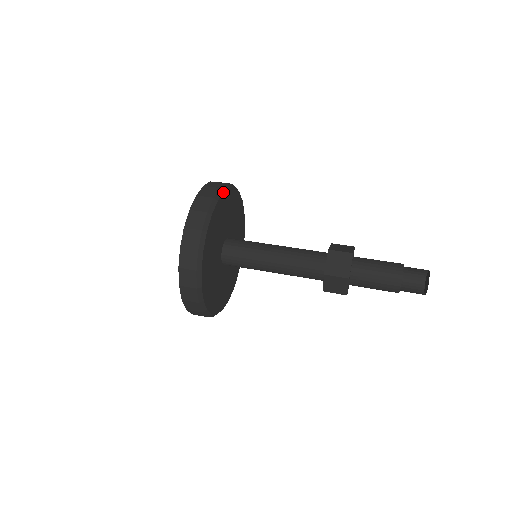
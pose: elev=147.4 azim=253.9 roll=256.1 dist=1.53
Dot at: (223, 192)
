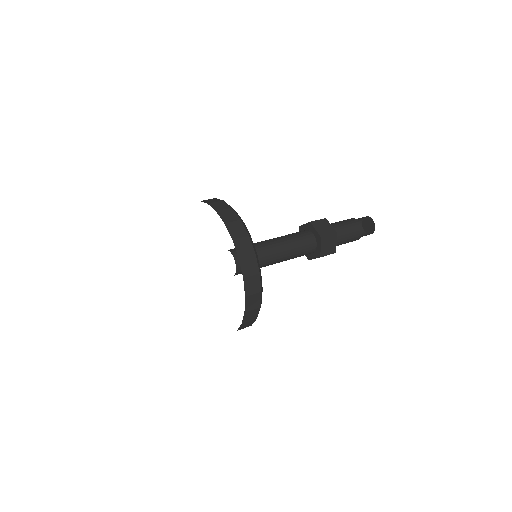
Dot at: occluded
